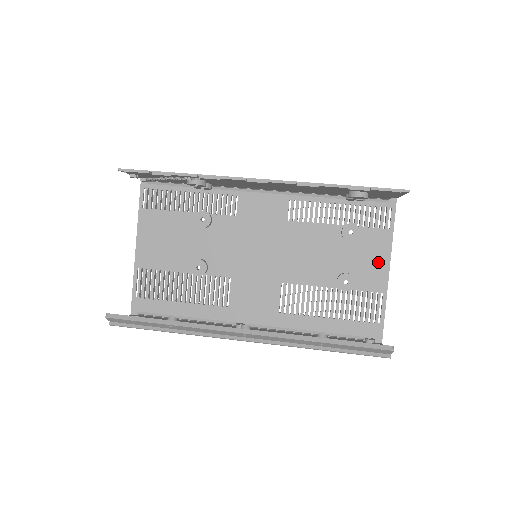
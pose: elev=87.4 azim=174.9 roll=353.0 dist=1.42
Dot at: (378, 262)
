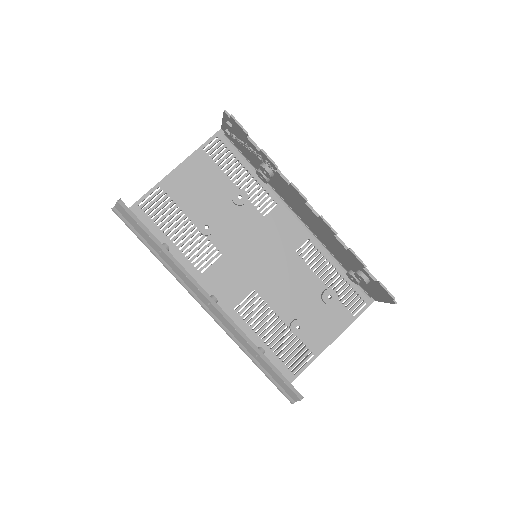
Dot at: (329, 332)
